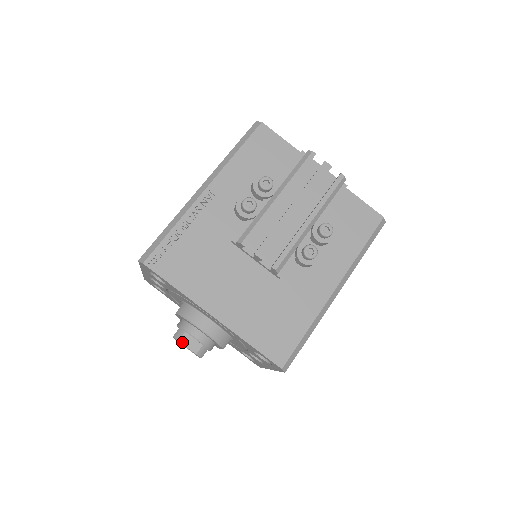
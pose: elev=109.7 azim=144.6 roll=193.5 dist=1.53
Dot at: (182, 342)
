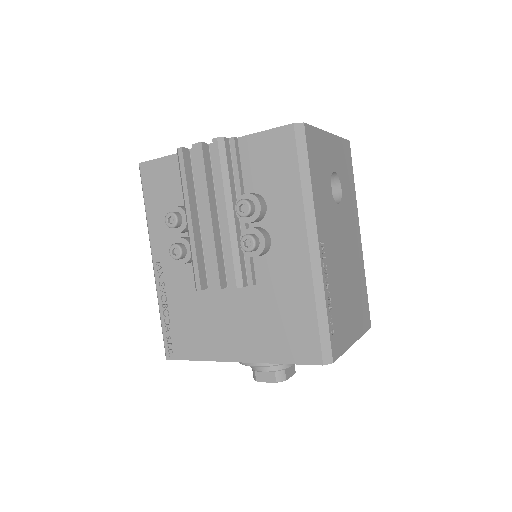
Dot at: (259, 381)
